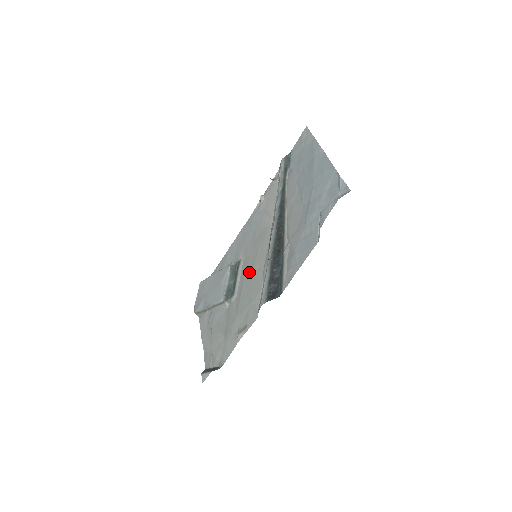
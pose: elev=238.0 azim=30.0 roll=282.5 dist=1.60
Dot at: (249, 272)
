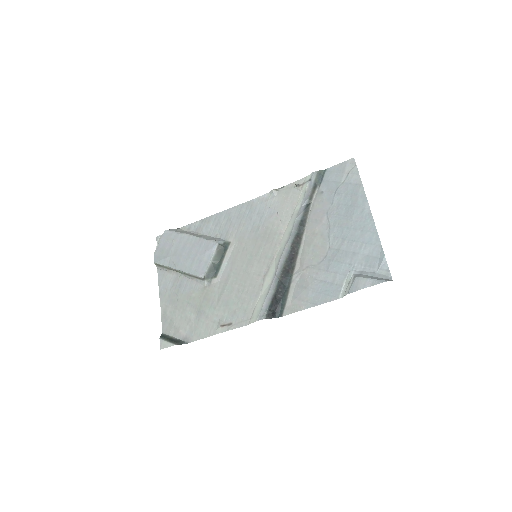
Dot at: (243, 267)
